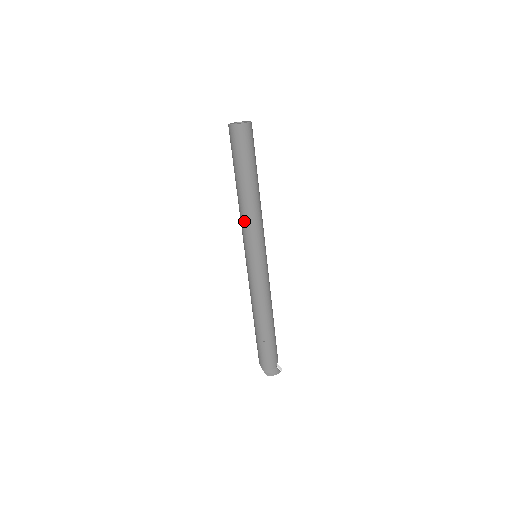
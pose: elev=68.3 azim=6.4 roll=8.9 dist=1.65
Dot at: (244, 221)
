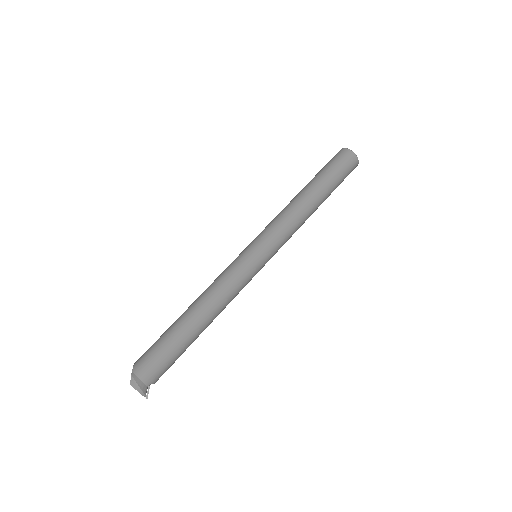
Dot at: (283, 215)
